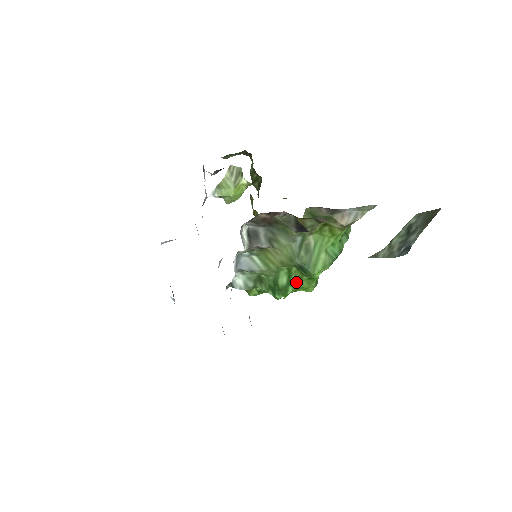
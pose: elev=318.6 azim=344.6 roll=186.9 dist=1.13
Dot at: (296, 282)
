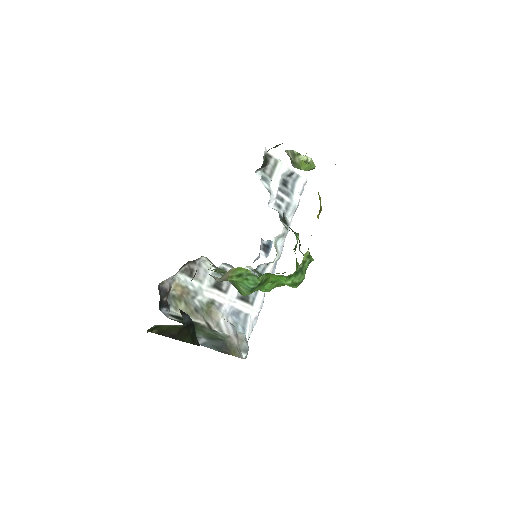
Dot at: occluded
